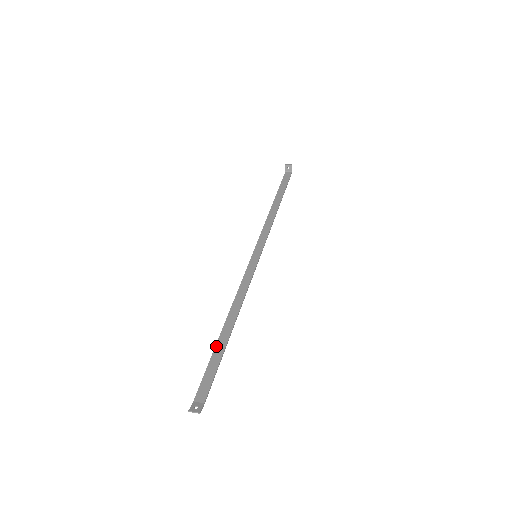
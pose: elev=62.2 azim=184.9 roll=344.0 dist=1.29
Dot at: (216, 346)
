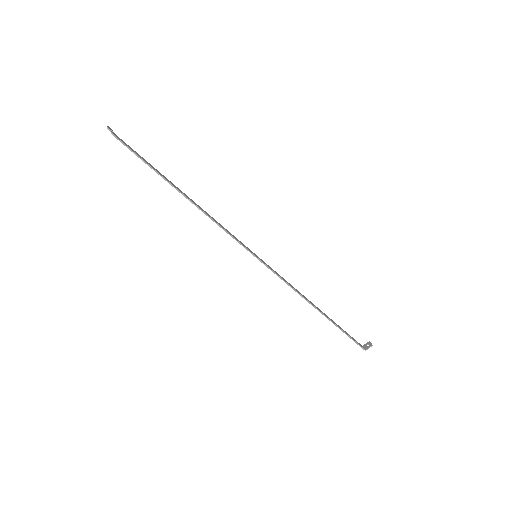
Dot at: (163, 175)
